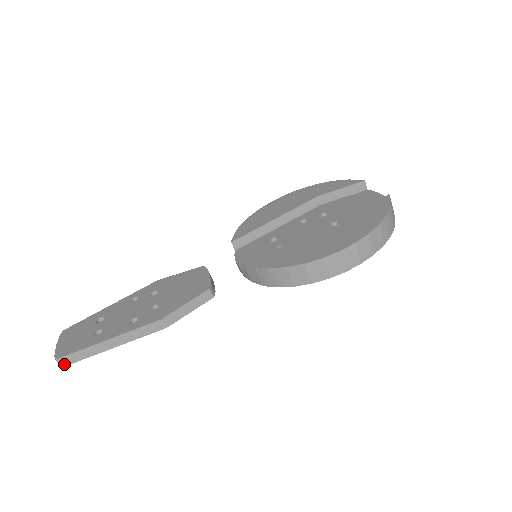
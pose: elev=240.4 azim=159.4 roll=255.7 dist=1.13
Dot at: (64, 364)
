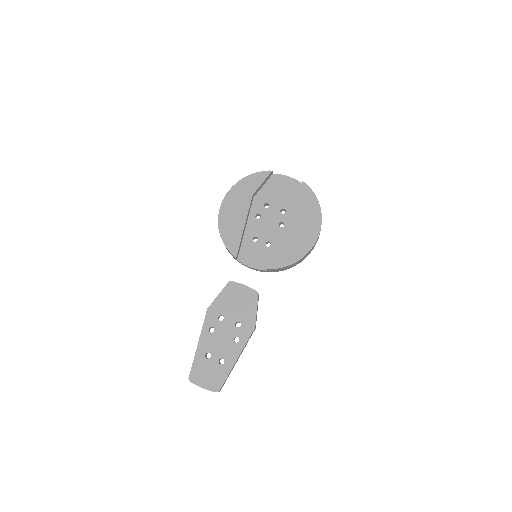
Dot at: occluded
